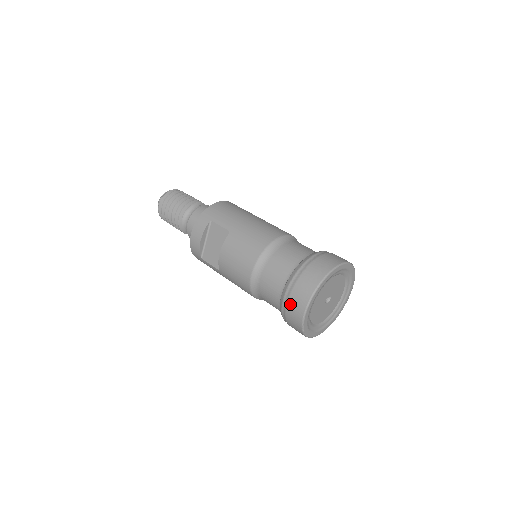
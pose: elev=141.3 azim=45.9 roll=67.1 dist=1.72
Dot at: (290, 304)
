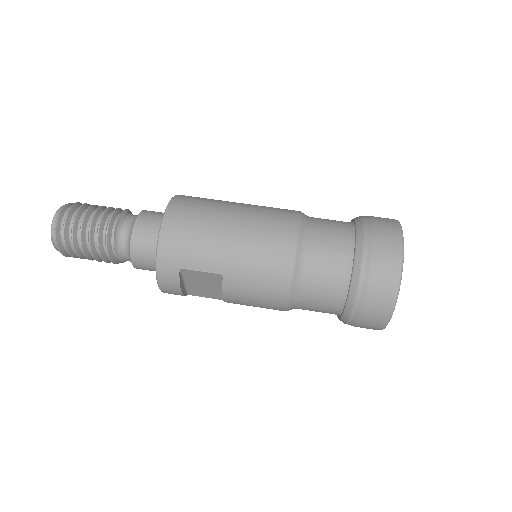
Dot at: (360, 326)
